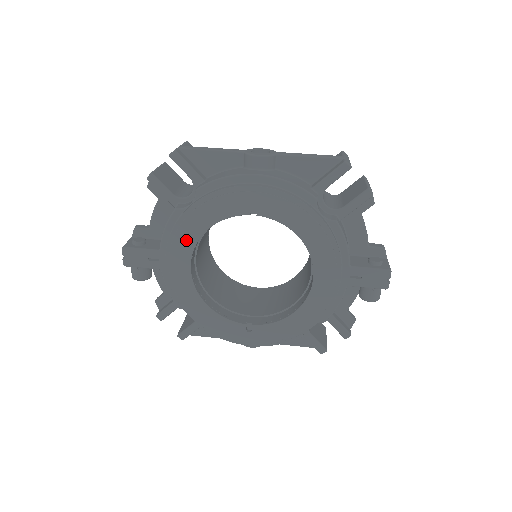
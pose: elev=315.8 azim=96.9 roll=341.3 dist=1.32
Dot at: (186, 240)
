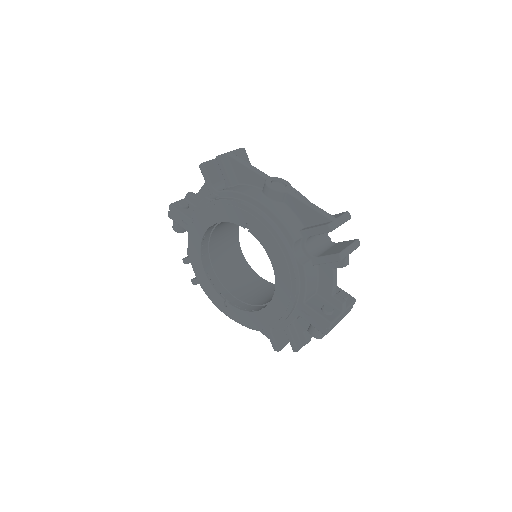
Dot at: (203, 222)
